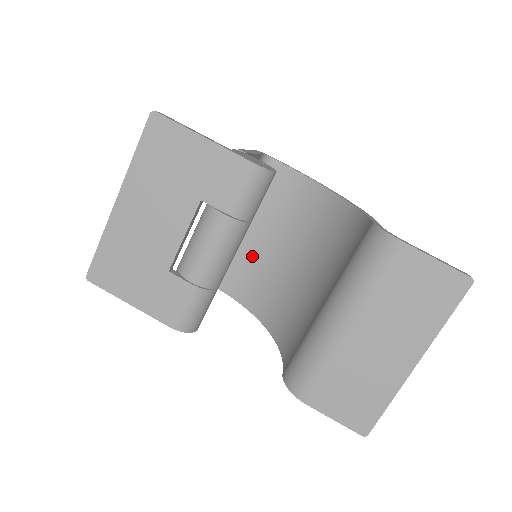
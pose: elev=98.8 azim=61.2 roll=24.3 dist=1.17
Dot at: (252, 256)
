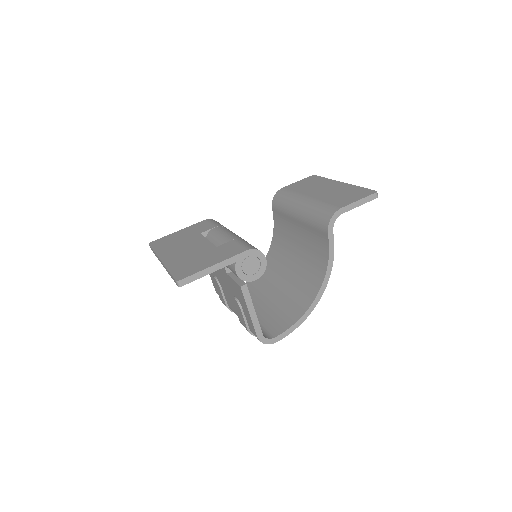
Dot at: (271, 310)
